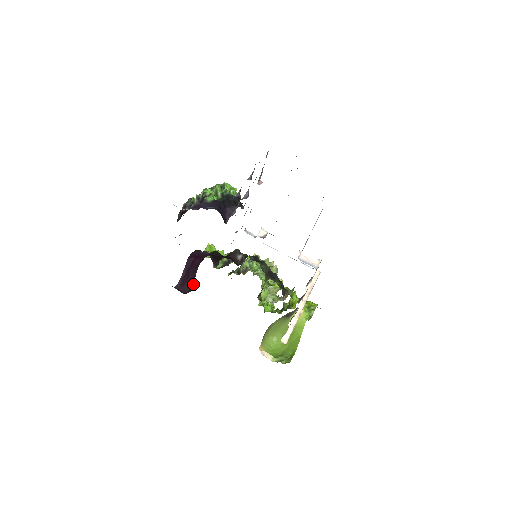
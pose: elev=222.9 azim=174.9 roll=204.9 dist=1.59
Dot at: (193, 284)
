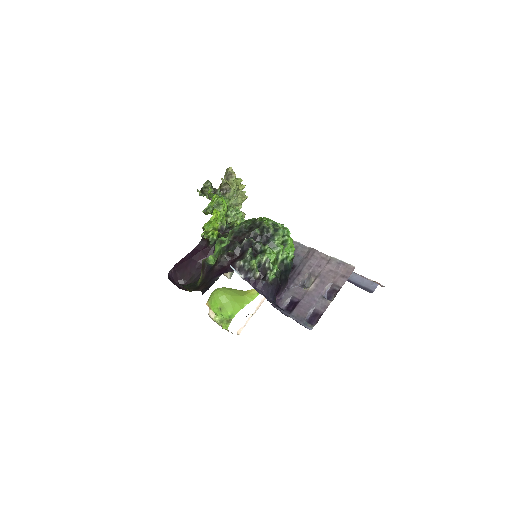
Dot at: (189, 279)
